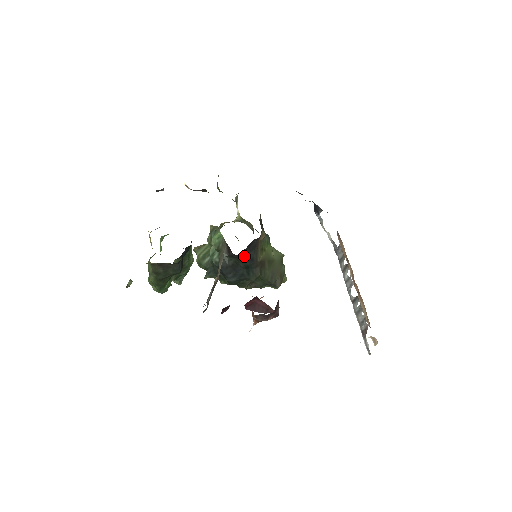
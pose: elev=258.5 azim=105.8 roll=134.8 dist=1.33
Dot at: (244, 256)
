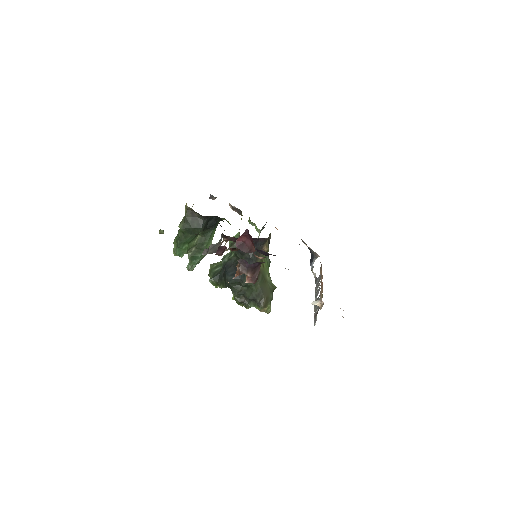
Dot at: (247, 253)
